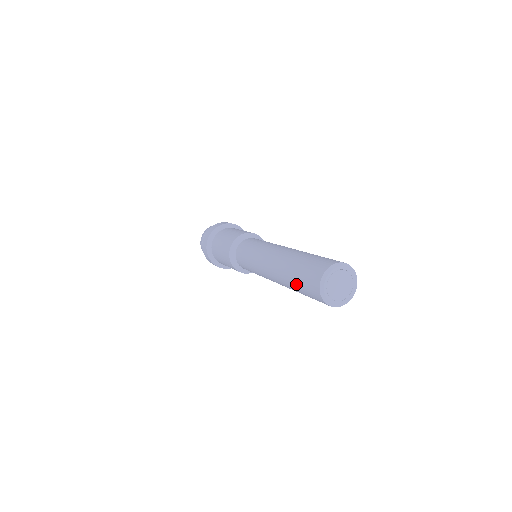
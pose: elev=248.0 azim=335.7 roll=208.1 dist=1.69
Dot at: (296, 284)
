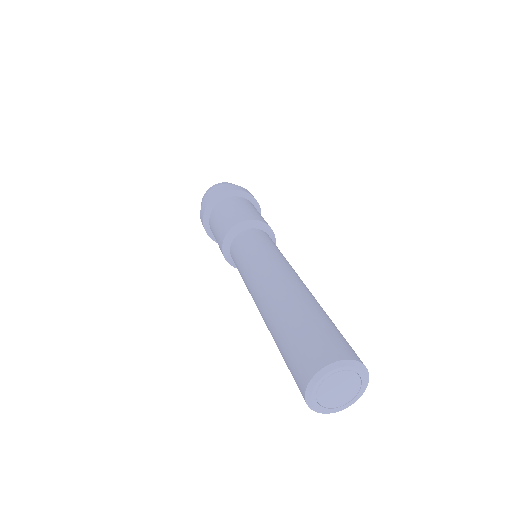
Dot at: occluded
